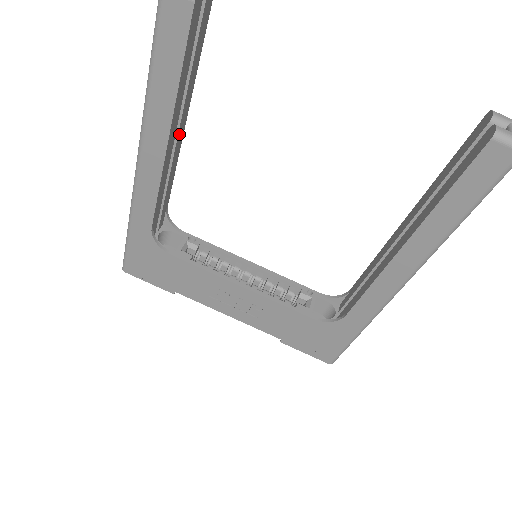
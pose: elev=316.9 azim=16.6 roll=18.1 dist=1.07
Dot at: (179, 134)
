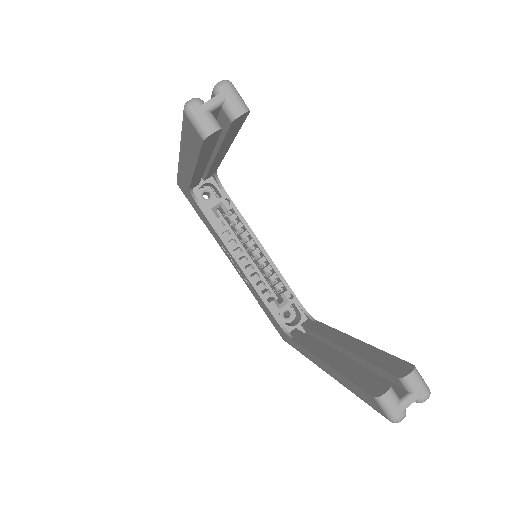
Dot at: (217, 157)
